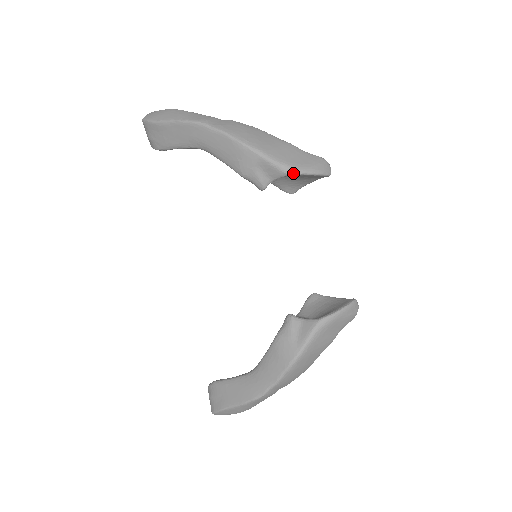
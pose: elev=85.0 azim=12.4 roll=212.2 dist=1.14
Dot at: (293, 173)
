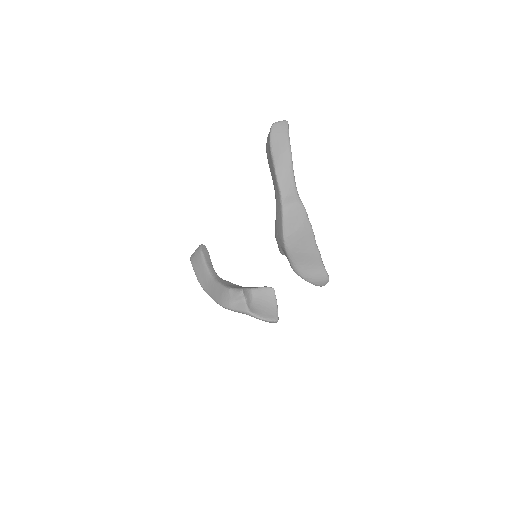
Dot at: (295, 272)
